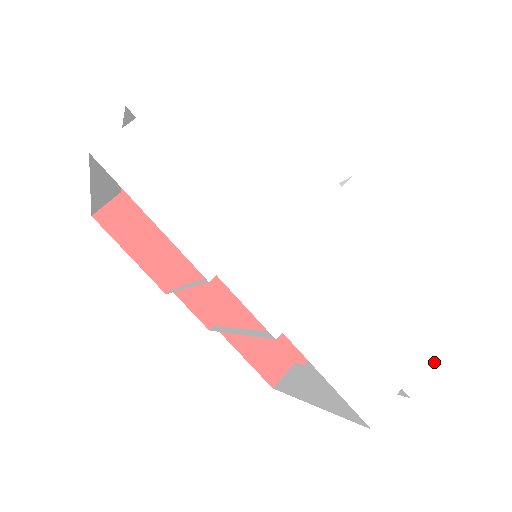
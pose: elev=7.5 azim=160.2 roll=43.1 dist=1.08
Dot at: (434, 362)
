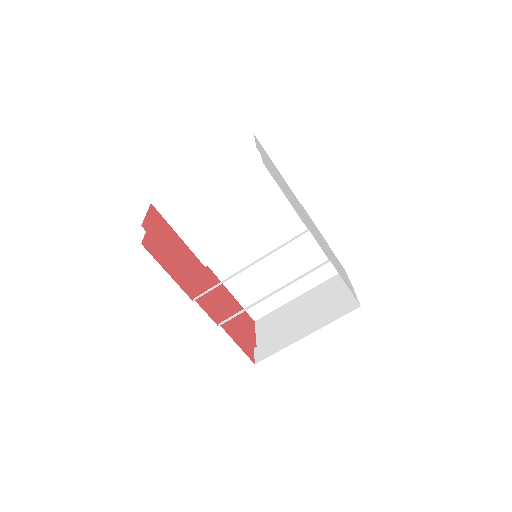
Dot at: occluded
